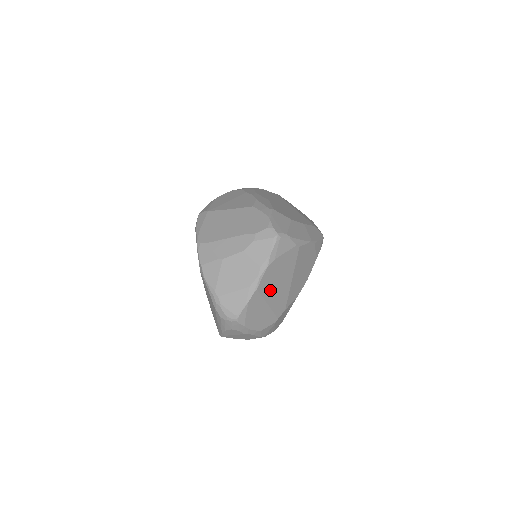
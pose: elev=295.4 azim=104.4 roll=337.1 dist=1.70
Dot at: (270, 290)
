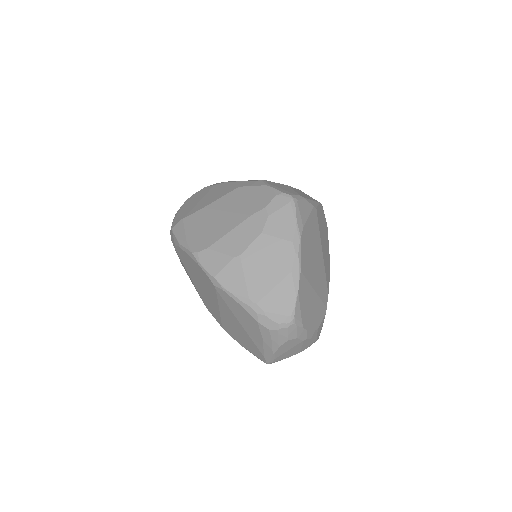
Dot at: (311, 270)
